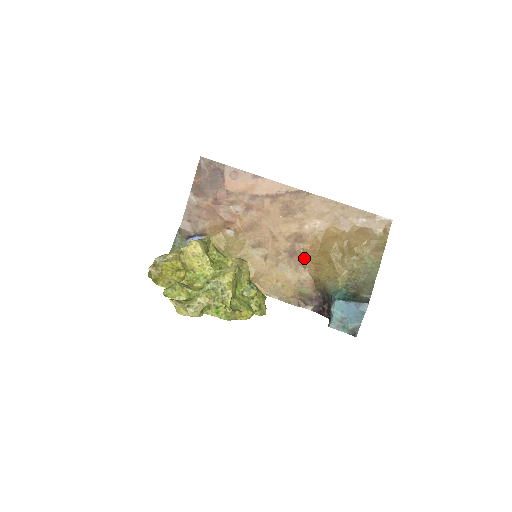
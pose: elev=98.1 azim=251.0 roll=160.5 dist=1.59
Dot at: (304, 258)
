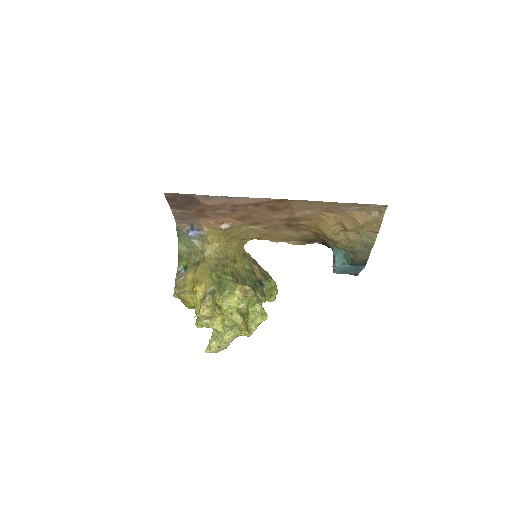
Dot at: (302, 228)
